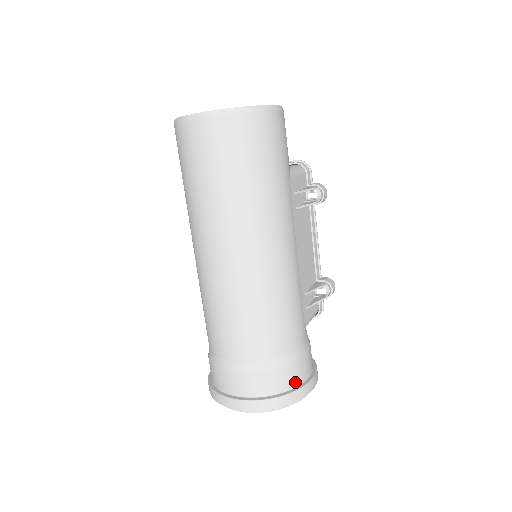
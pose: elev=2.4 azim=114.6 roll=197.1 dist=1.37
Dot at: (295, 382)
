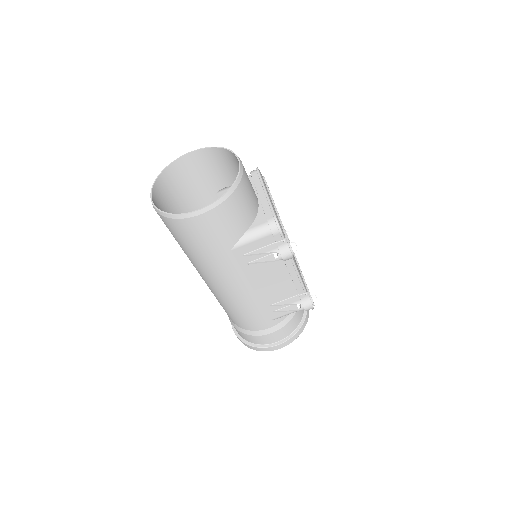
Dot at: (257, 342)
